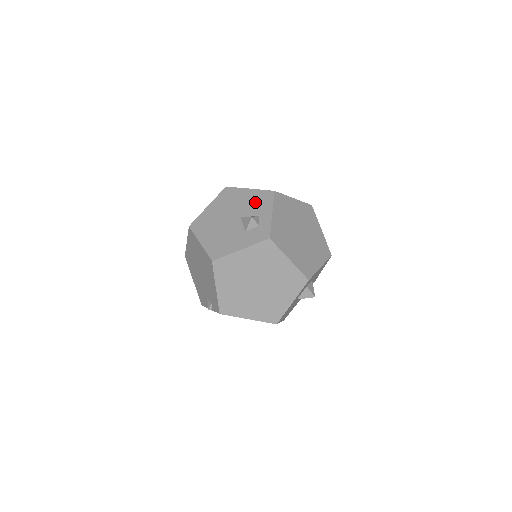
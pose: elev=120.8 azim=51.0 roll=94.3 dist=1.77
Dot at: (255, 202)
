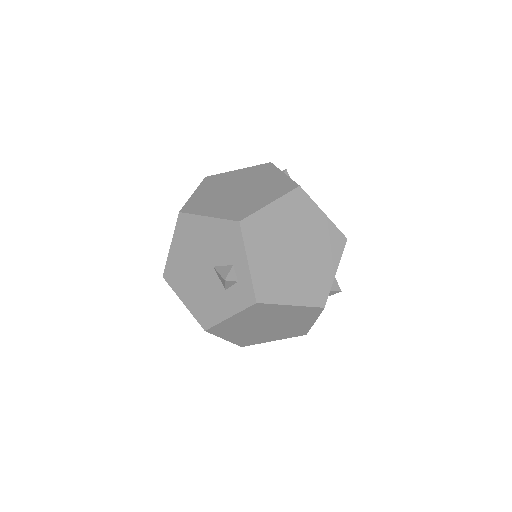
Dot at: (222, 242)
